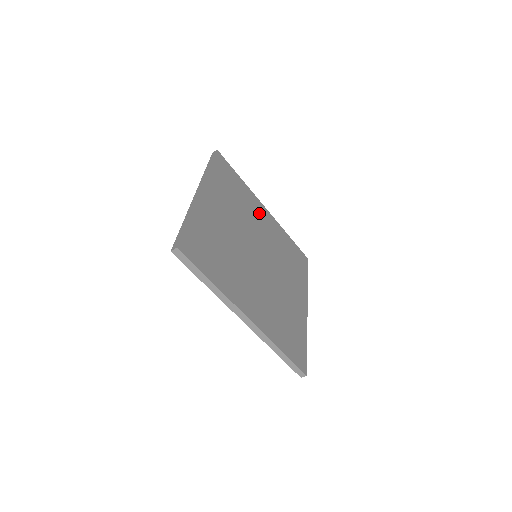
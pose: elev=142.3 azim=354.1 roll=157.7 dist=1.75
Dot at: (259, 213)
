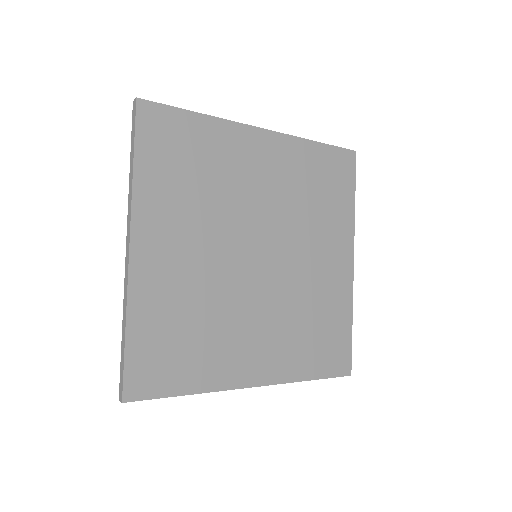
Dot at: (249, 159)
